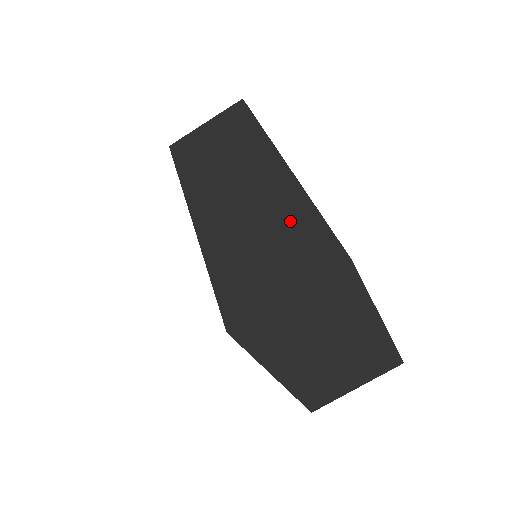
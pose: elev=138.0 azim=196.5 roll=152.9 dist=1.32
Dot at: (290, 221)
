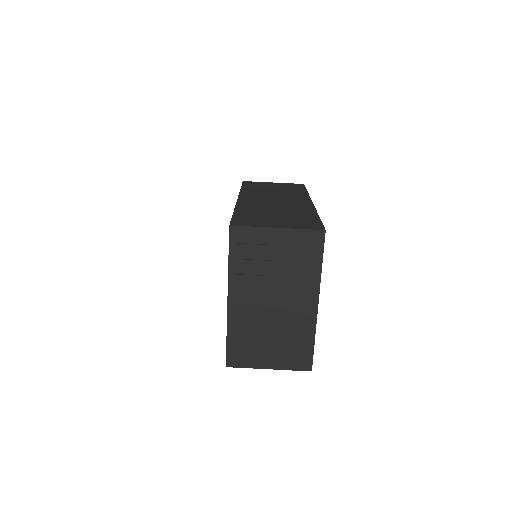
Dot at: (299, 214)
